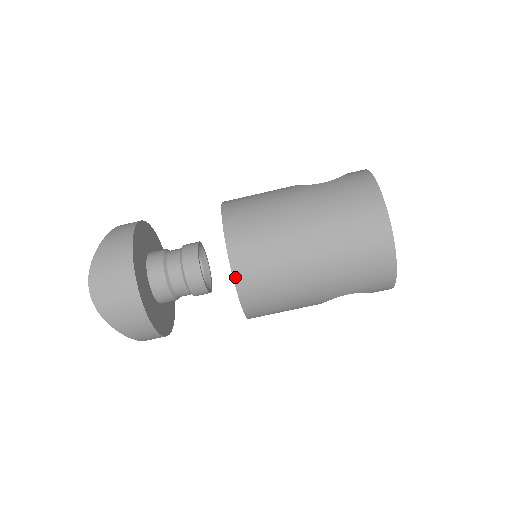
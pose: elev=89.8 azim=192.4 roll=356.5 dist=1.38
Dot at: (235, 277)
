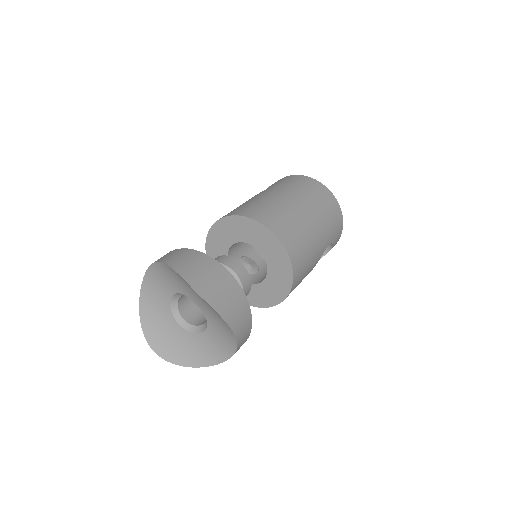
Dot at: (282, 241)
